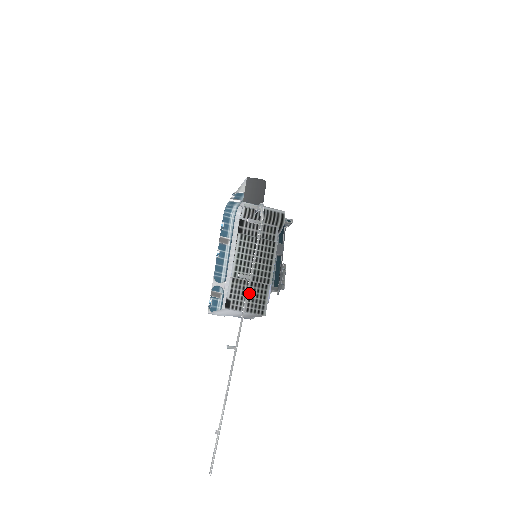
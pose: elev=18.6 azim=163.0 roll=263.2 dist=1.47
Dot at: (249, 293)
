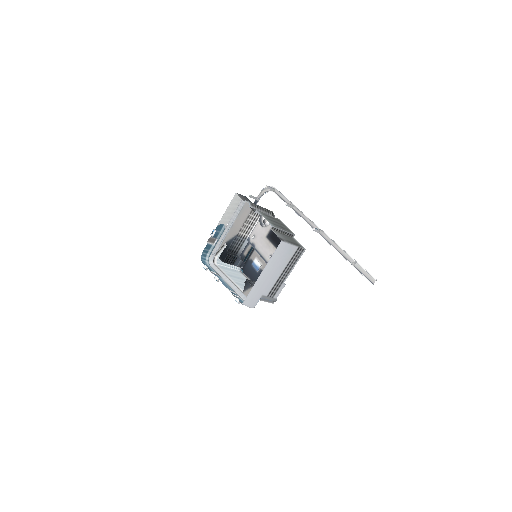
Dot at: (287, 238)
